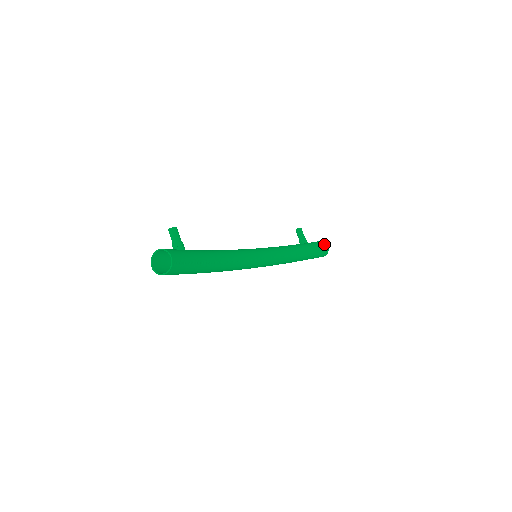
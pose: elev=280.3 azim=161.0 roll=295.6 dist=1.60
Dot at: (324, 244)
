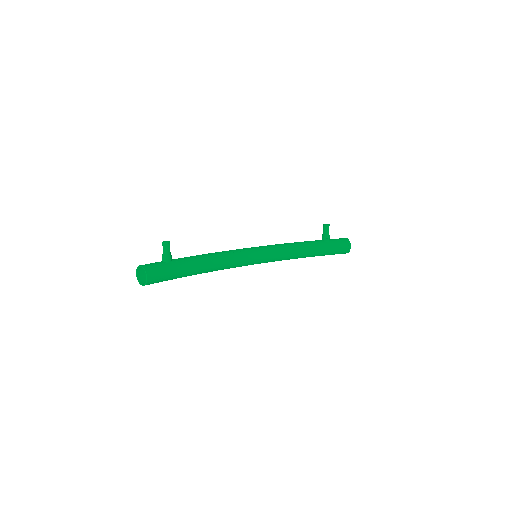
Dot at: (347, 245)
